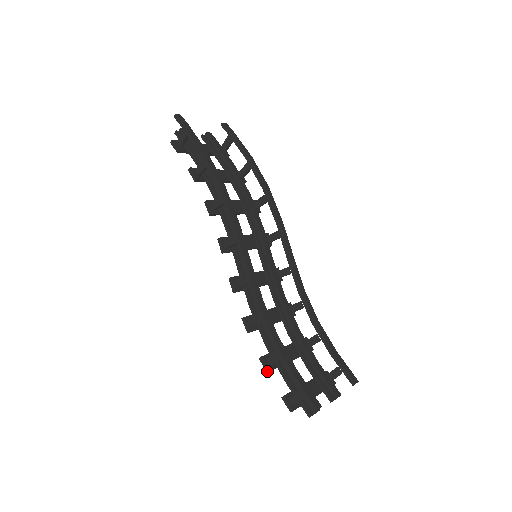
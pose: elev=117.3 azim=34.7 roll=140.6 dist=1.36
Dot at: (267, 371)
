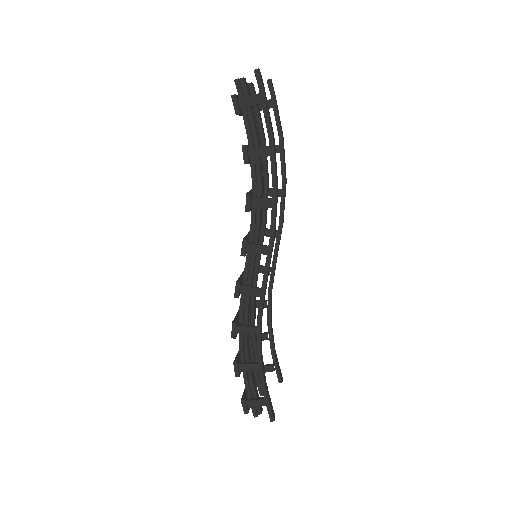
Dot at: (237, 376)
